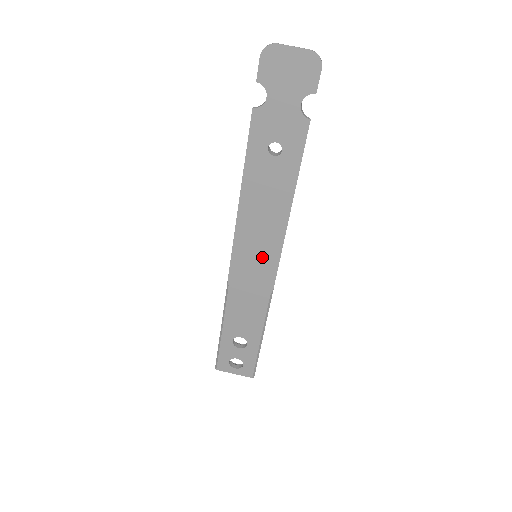
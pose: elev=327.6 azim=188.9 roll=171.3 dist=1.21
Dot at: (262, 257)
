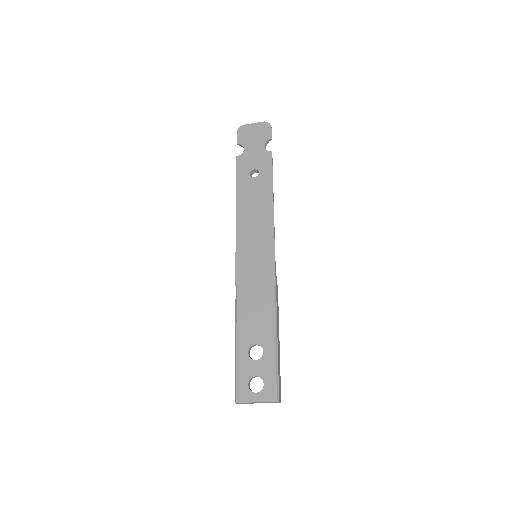
Dot at: (260, 251)
